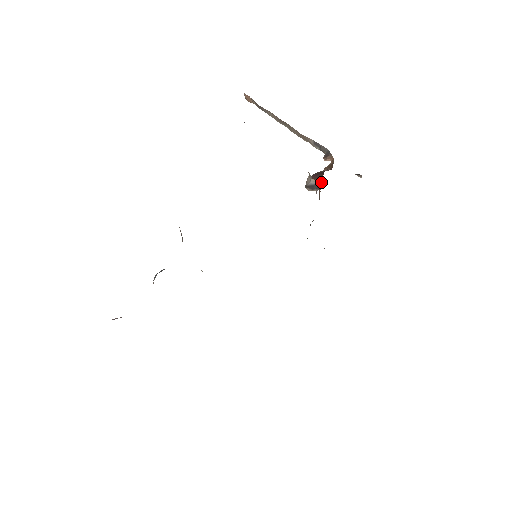
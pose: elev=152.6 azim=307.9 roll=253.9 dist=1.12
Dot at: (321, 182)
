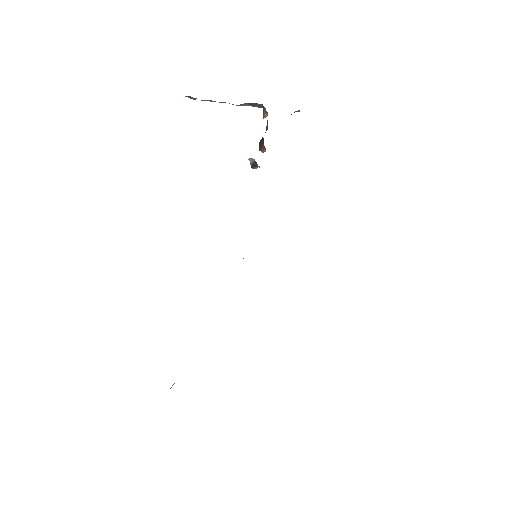
Dot at: (265, 149)
